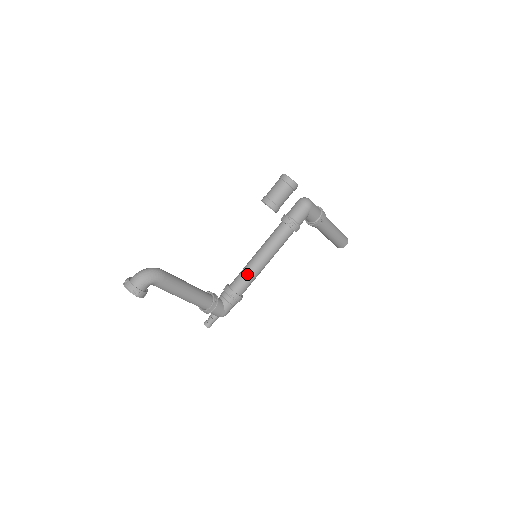
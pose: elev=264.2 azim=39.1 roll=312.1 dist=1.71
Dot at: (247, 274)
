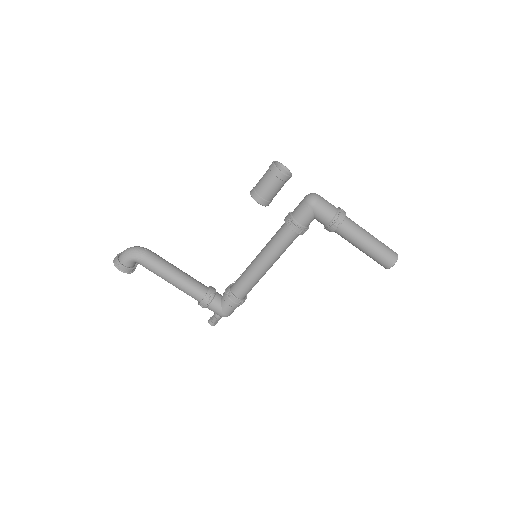
Dot at: (245, 274)
